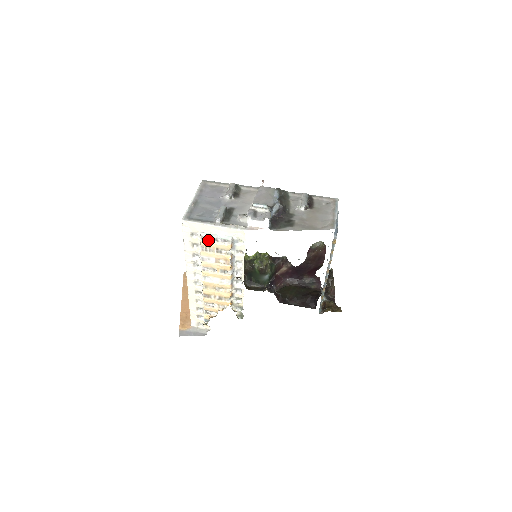
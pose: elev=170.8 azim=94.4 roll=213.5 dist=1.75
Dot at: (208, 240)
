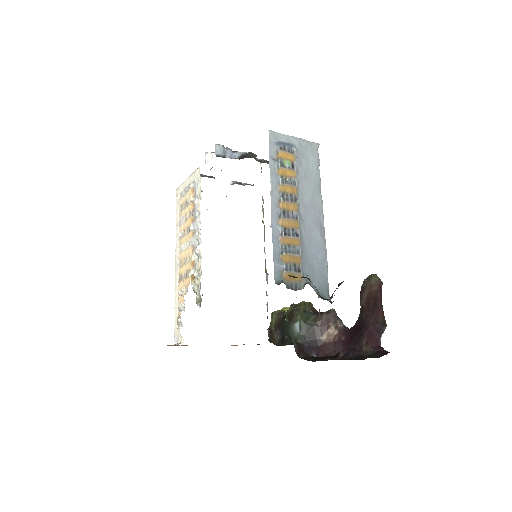
Dot at: (183, 196)
